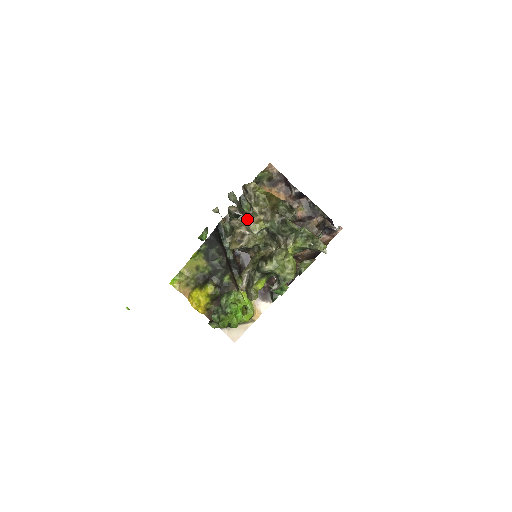
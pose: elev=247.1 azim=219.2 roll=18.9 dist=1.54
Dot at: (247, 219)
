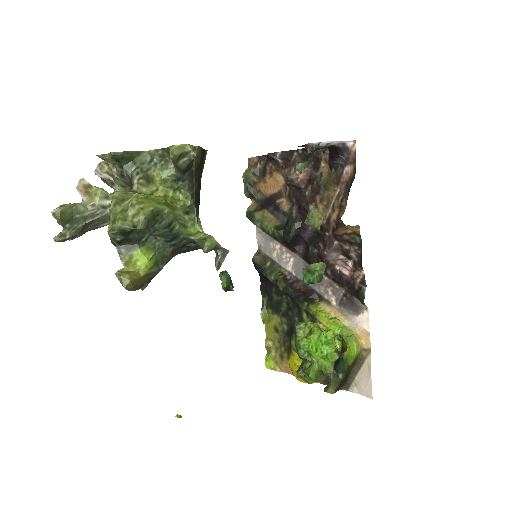
Dot at: (266, 232)
